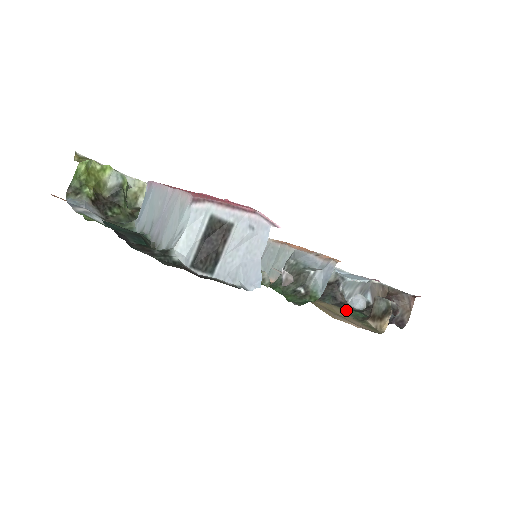
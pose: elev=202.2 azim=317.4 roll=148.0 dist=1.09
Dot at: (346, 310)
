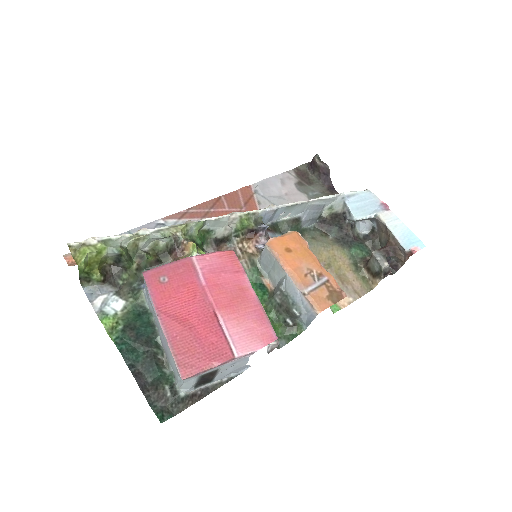
Dot at: (348, 250)
